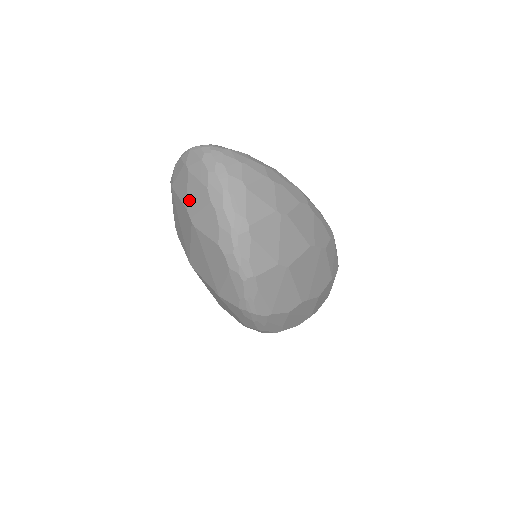
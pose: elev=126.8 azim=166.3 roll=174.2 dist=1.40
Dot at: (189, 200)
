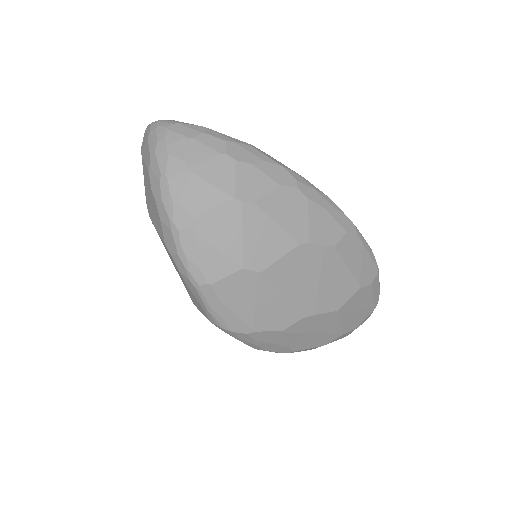
Dot at: (145, 190)
